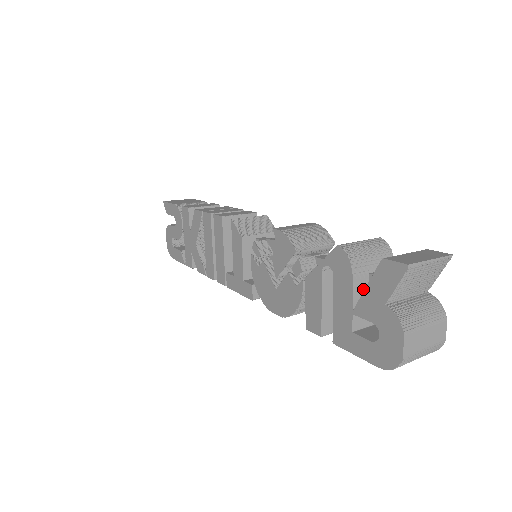
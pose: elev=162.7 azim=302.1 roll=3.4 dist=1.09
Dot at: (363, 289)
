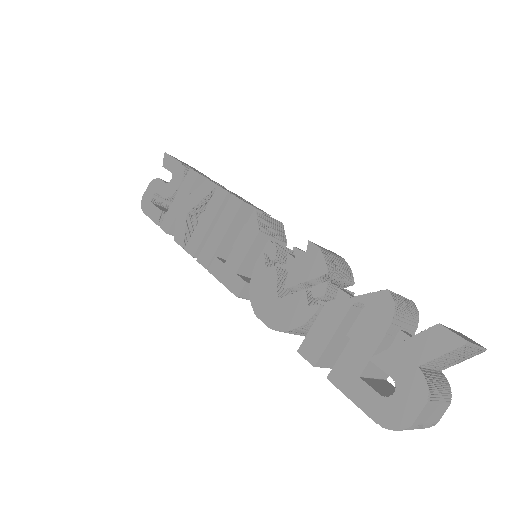
Dot at: (389, 341)
